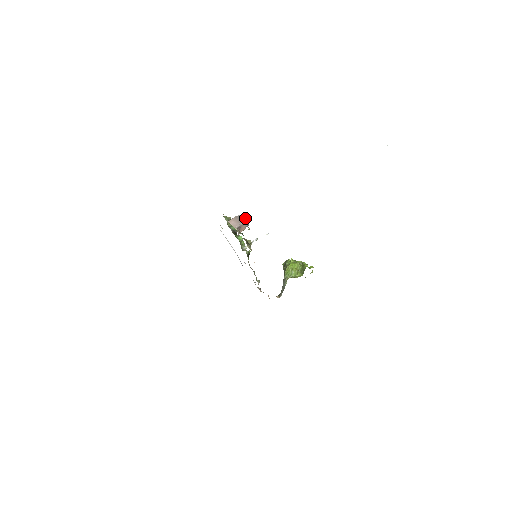
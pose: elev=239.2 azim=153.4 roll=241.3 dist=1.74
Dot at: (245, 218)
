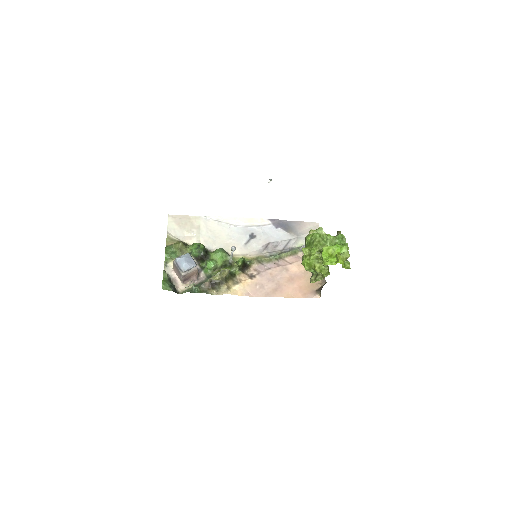
Dot at: (181, 267)
